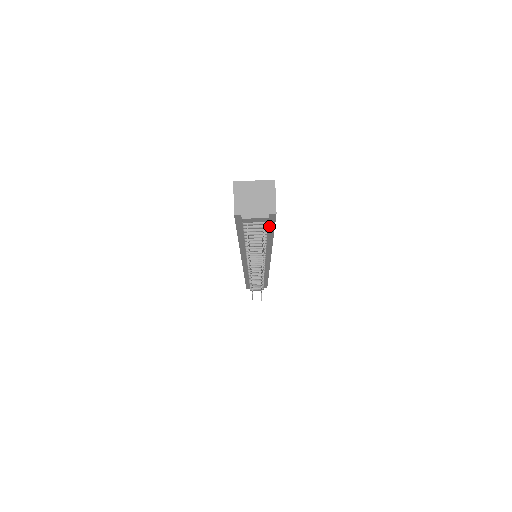
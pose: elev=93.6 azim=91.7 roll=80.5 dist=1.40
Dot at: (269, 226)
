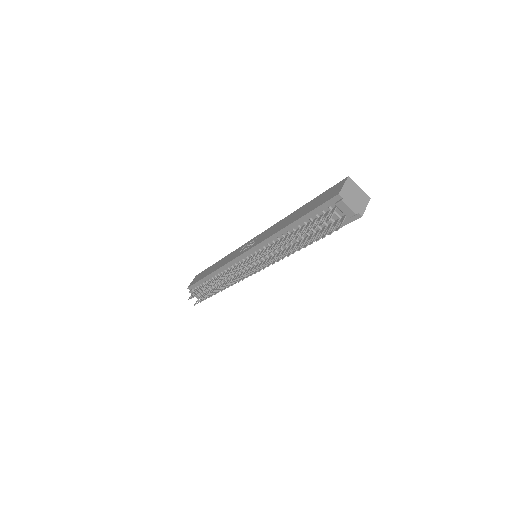
Dot at: (336, 225)
